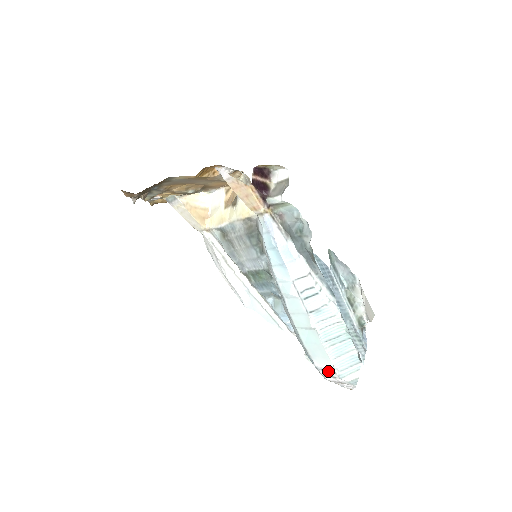
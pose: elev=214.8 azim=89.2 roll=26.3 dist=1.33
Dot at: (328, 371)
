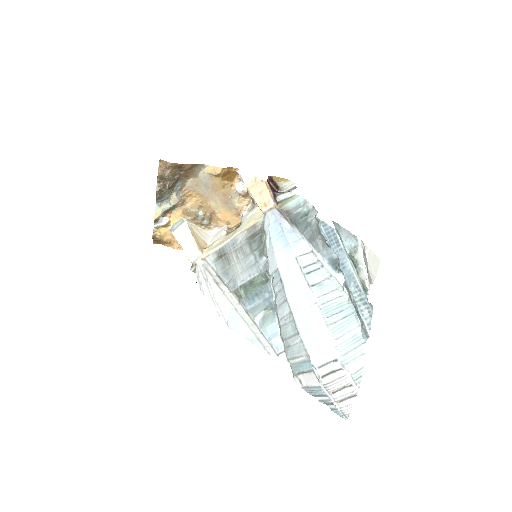
Dot at: (327, 364)
